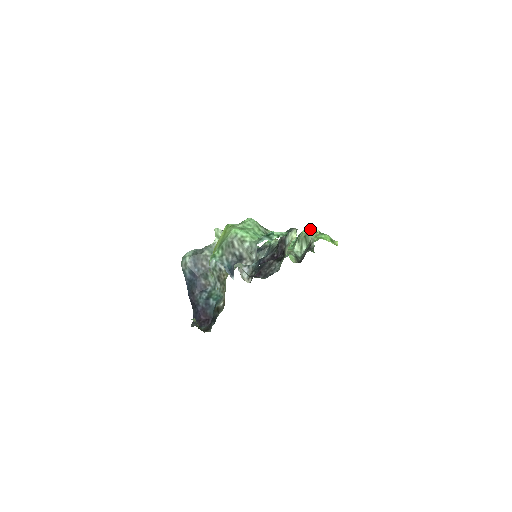
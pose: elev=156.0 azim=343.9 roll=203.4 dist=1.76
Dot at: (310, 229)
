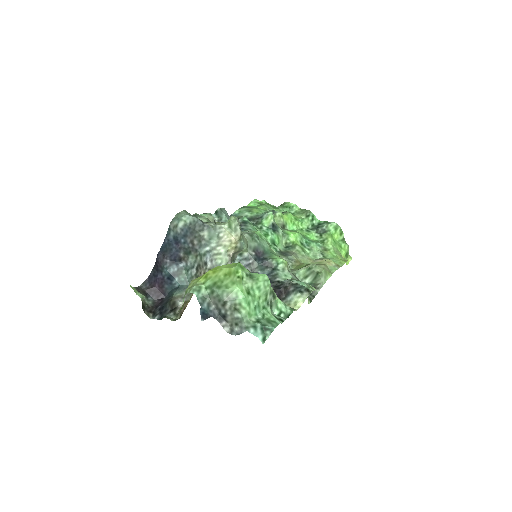
Dot at: (338, 228)
